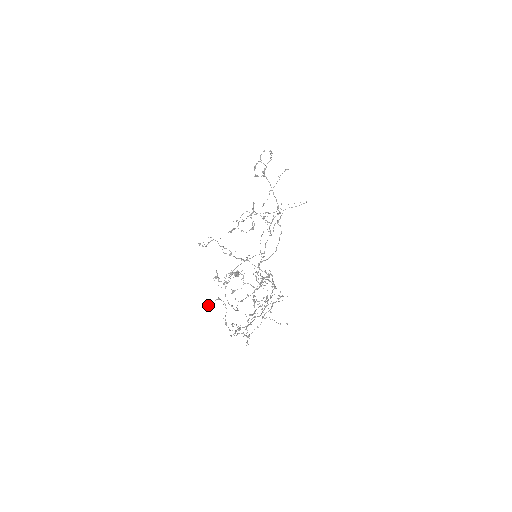
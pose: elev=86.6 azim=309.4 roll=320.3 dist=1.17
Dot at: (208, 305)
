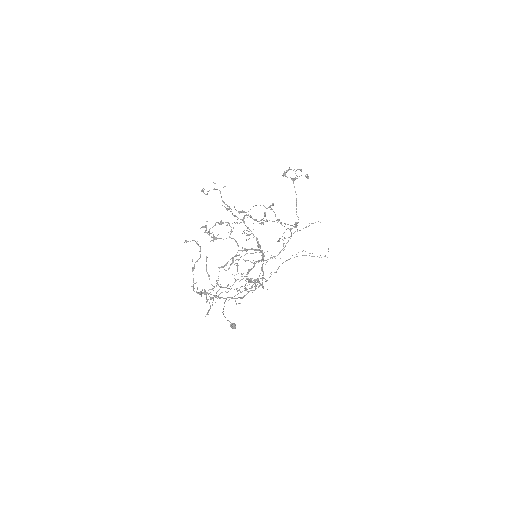
Dot at: occluded
